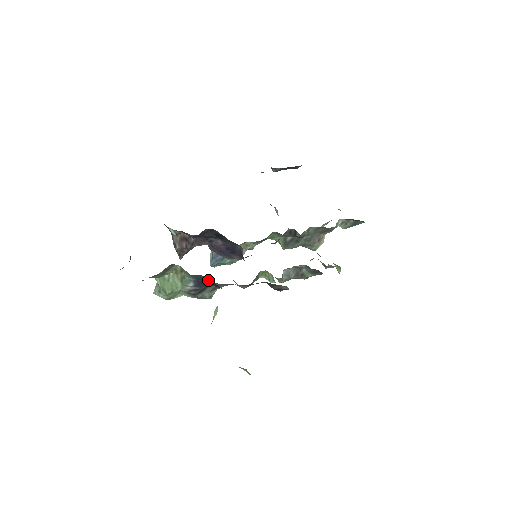
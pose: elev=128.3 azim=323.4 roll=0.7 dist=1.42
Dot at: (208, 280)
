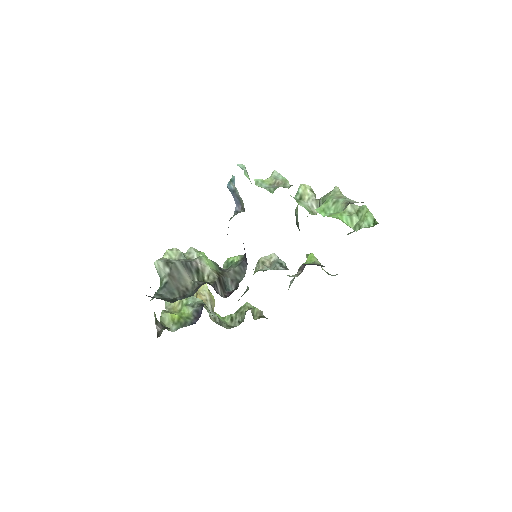
Dot at: occluded
